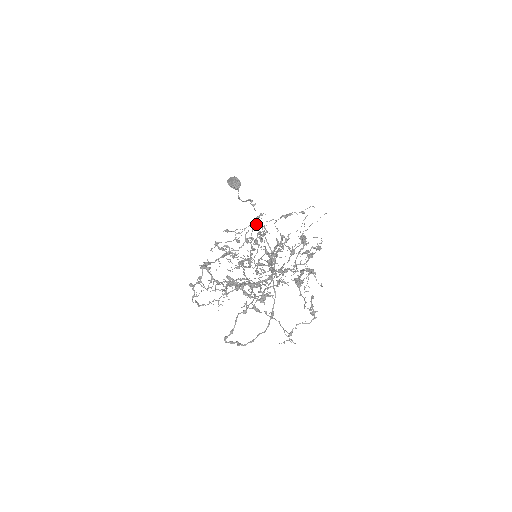
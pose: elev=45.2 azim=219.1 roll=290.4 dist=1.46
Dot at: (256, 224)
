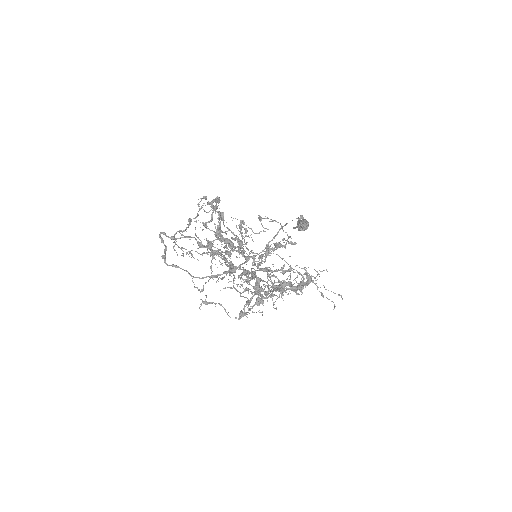
Dot at: occluded
